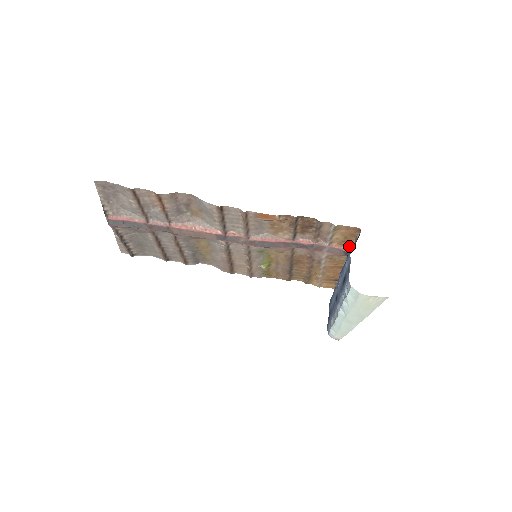
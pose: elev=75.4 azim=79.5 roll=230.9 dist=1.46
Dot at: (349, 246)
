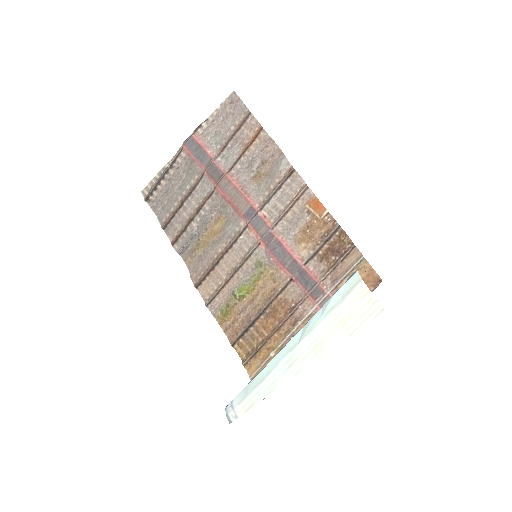
Dot at: occluded
